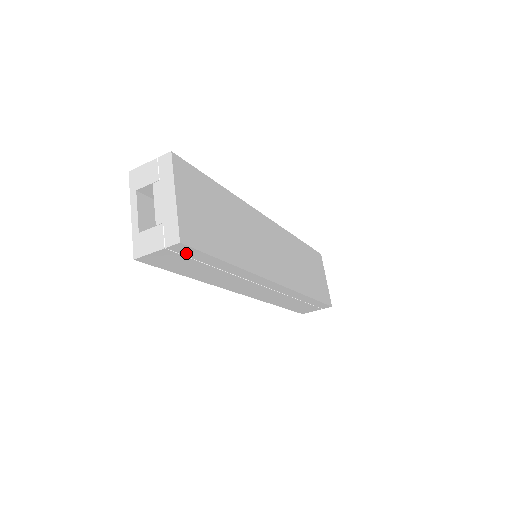
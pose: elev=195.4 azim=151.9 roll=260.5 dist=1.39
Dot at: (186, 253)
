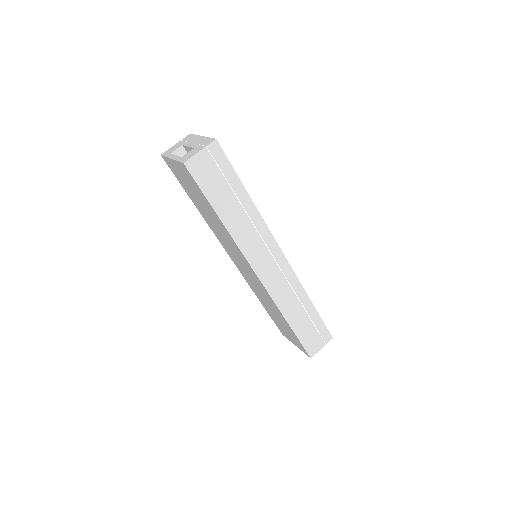
Dot at: (219, 161)
